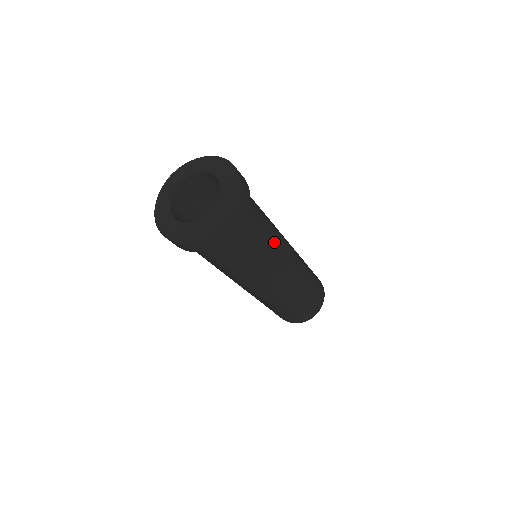
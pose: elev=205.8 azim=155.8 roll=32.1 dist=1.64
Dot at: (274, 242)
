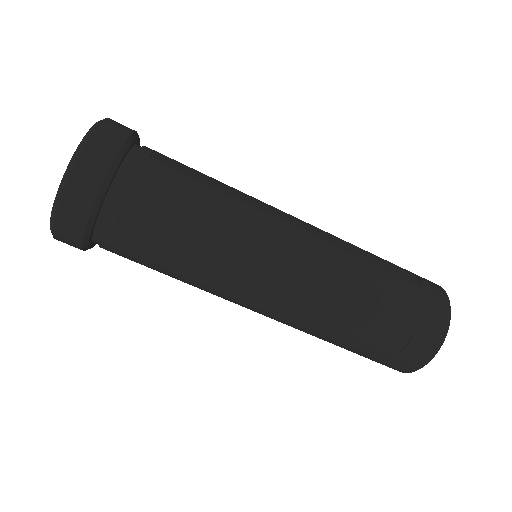
Dot at: (232, 188)
